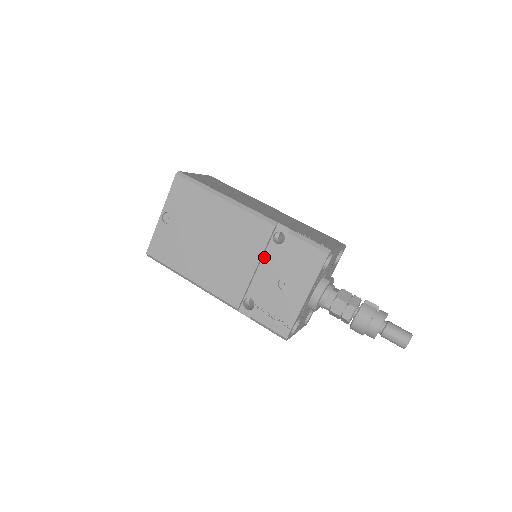
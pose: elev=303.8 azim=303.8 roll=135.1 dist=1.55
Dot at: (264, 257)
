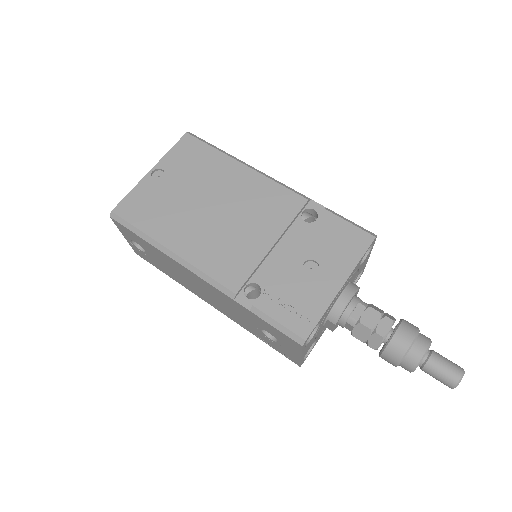
Dot at: (286, 235)
